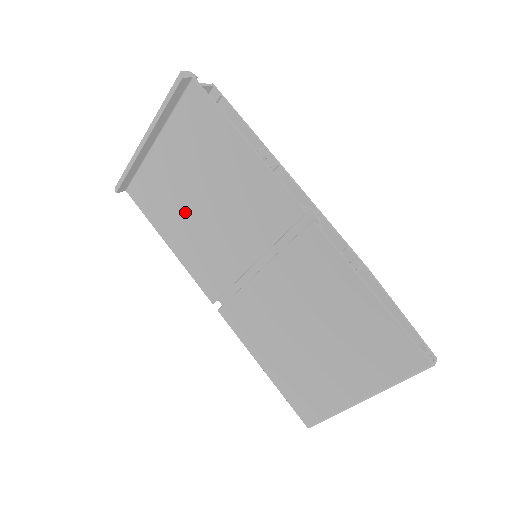
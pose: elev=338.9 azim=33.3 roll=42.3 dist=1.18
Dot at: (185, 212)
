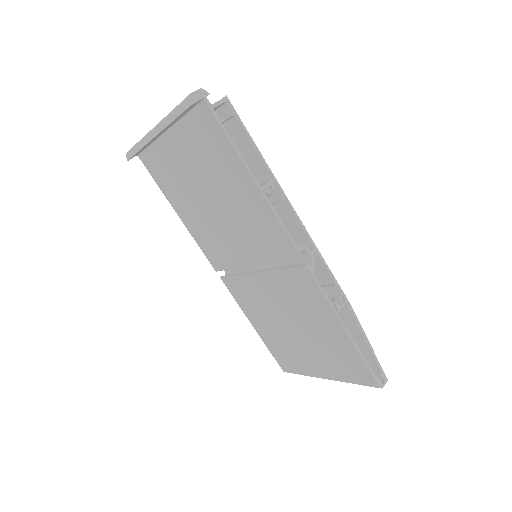
Dot at: (194, 200)
